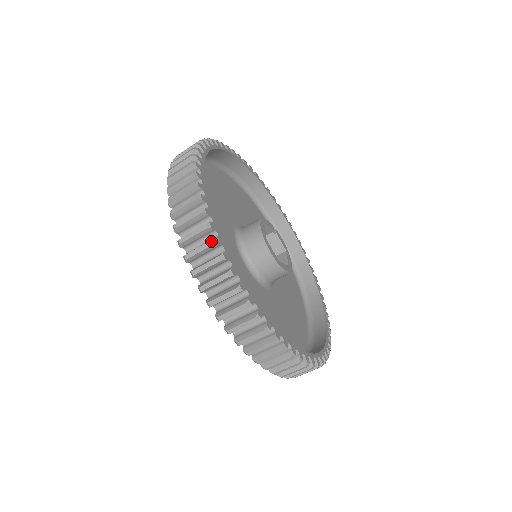
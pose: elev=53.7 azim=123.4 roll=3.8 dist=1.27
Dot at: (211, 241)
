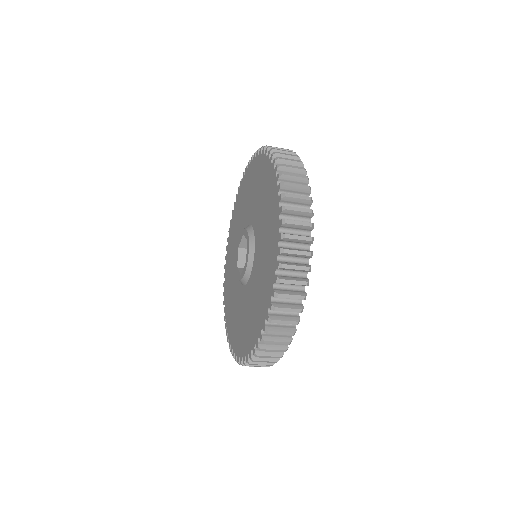
Dot at: (310, 197)
